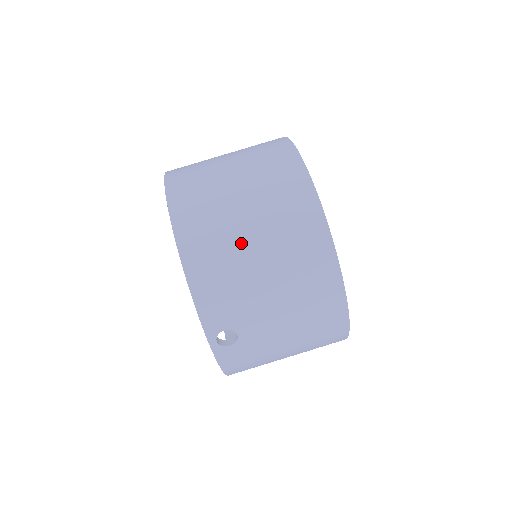
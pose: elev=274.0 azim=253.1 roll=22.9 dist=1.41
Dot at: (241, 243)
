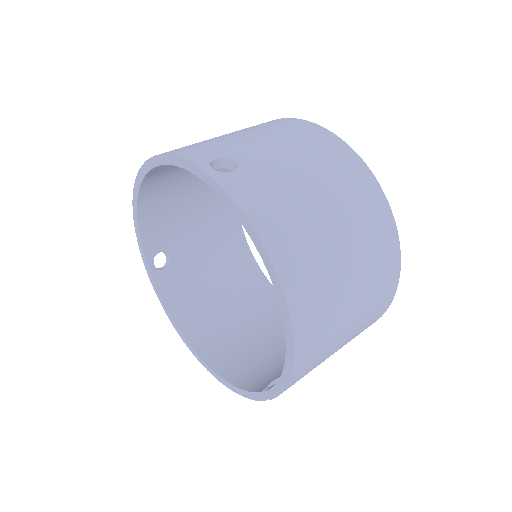
Dot at: occluded
